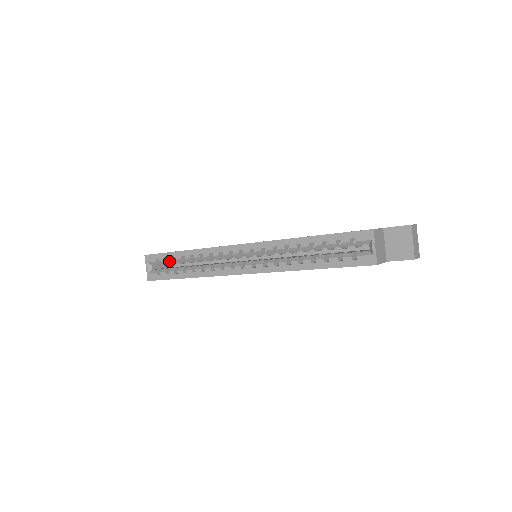
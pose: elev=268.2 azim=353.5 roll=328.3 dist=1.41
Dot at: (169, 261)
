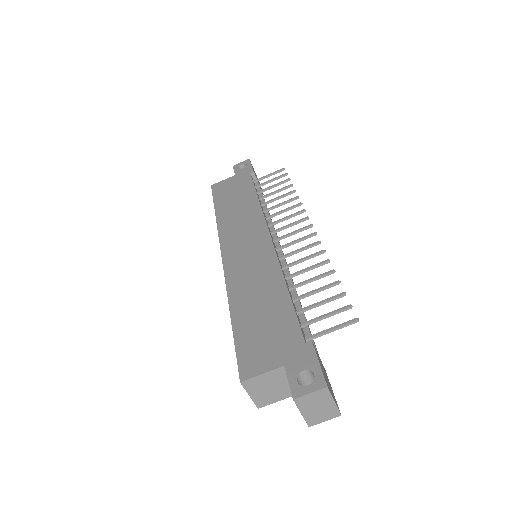
Dot at: occluded
